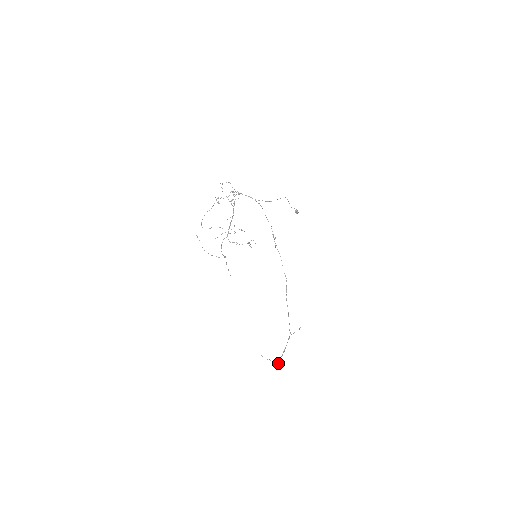
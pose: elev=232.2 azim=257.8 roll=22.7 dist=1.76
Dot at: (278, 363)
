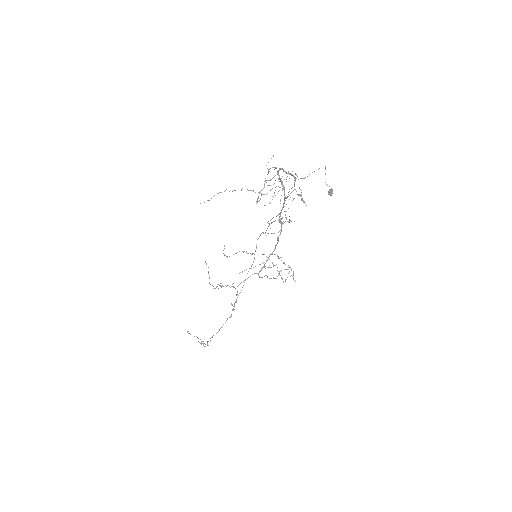
Dot at: occluded
